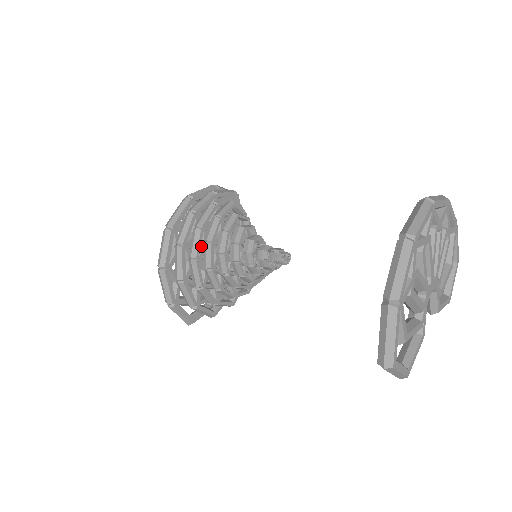
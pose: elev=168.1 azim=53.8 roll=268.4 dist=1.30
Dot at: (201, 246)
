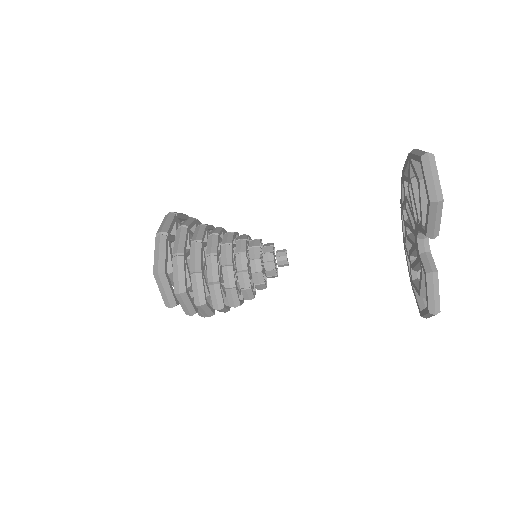
Dot at: occluded
